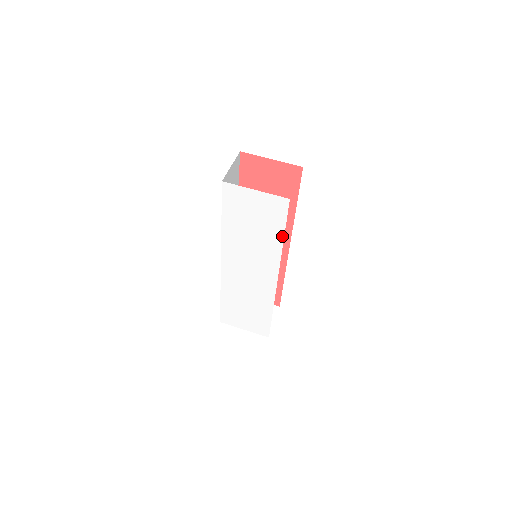
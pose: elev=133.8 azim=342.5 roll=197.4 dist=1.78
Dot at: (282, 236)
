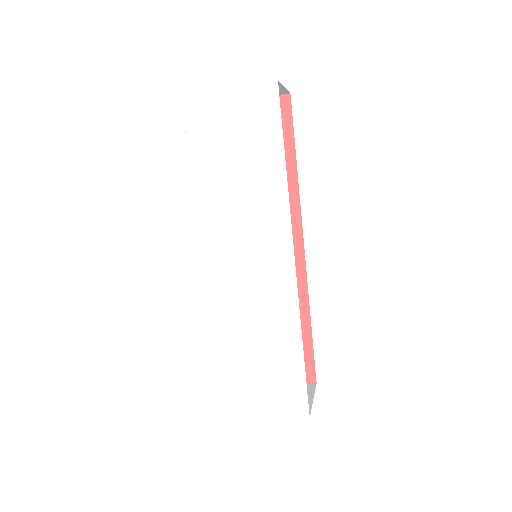
Dot at: (282, 159)
